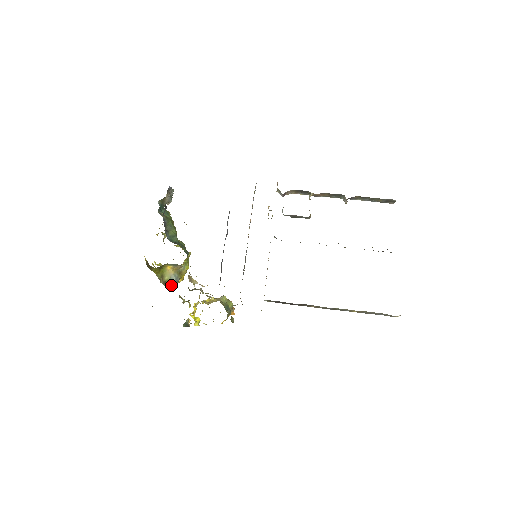
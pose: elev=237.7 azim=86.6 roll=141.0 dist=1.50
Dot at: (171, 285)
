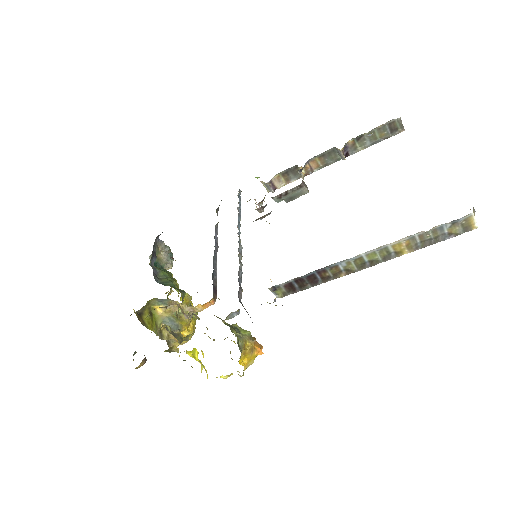
Dot at: (168, 334)
